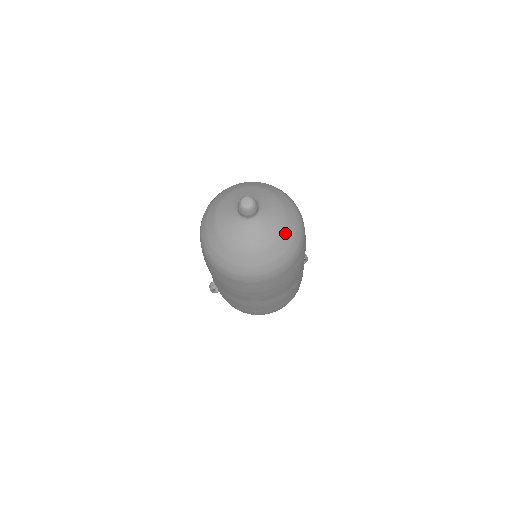
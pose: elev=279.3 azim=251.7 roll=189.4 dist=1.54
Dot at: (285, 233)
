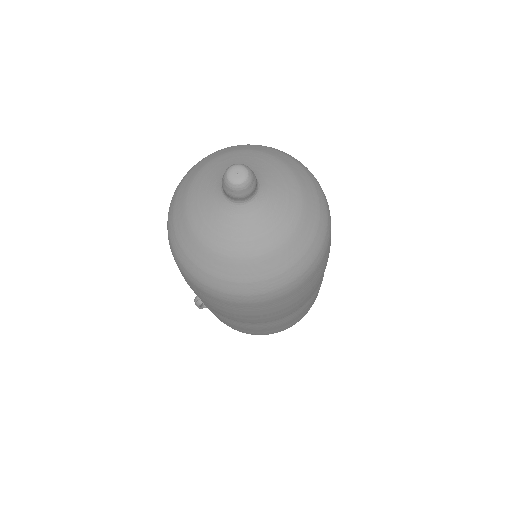
Dot at: (303, 221)
